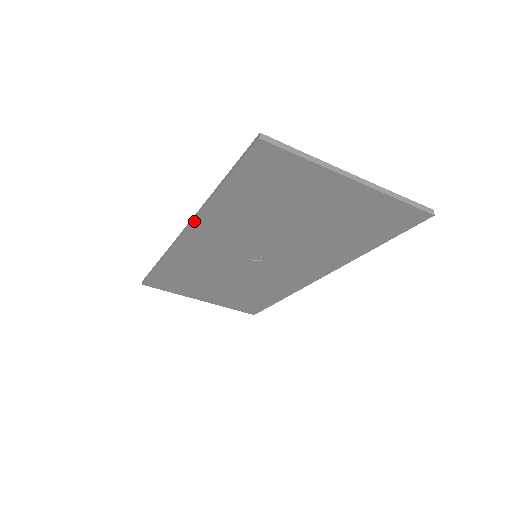
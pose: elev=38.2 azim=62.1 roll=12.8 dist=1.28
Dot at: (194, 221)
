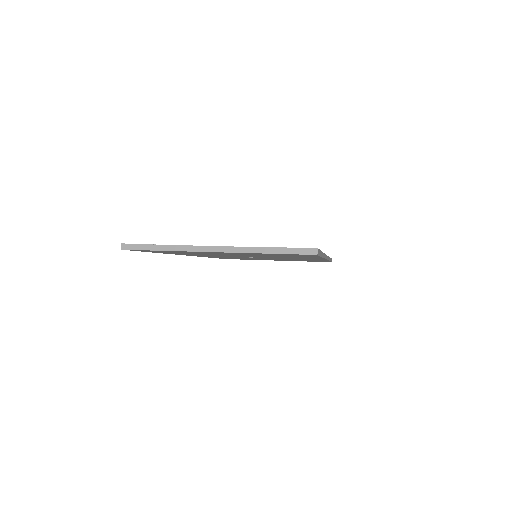
Dot at: occluded
